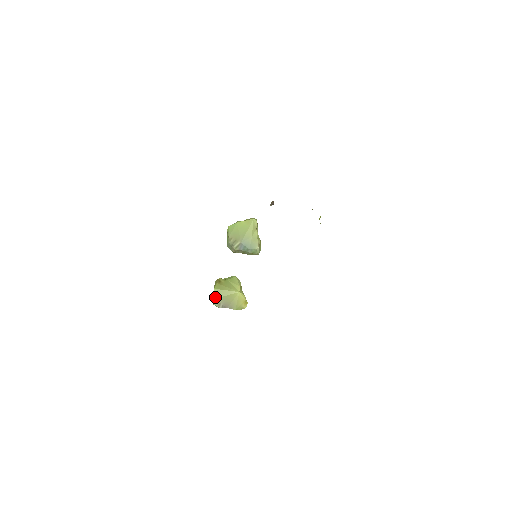
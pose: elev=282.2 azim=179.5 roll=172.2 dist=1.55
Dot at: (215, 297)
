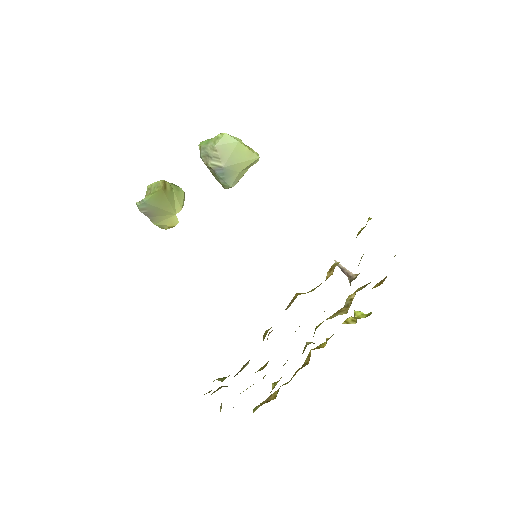
Dot at: (147, 201)
